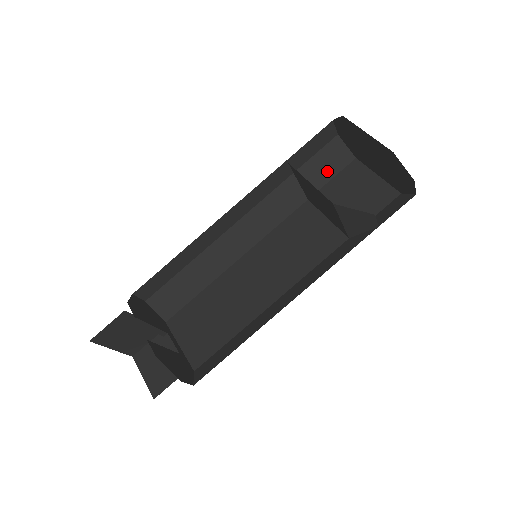
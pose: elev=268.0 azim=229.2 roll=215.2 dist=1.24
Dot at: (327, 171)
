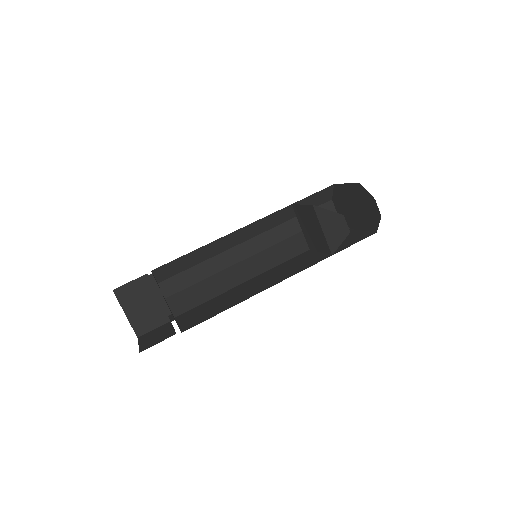
Dot at: occluded
